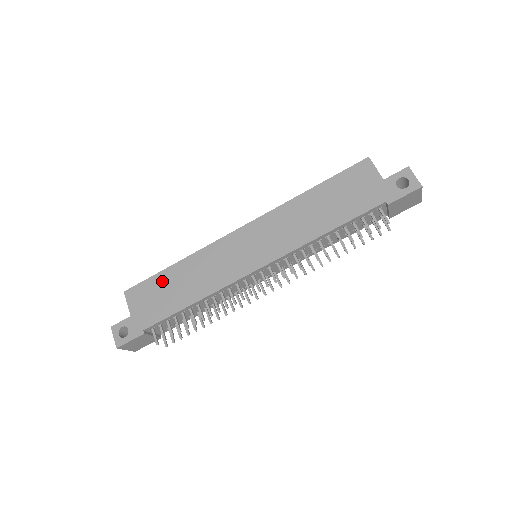
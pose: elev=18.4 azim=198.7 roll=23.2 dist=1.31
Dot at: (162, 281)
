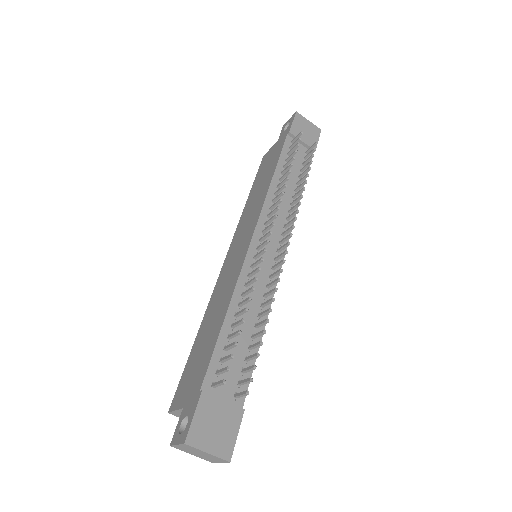
Dot at: (194, 354)
